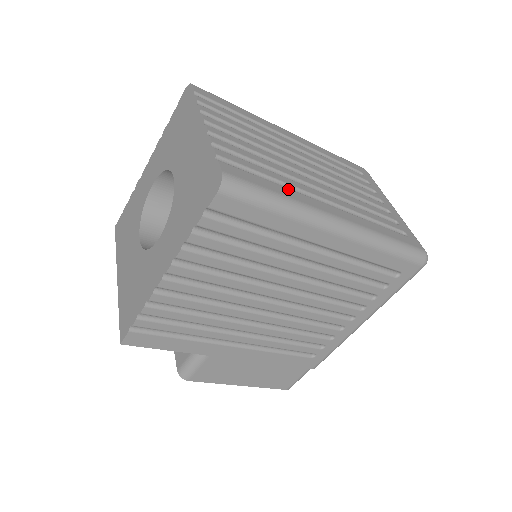
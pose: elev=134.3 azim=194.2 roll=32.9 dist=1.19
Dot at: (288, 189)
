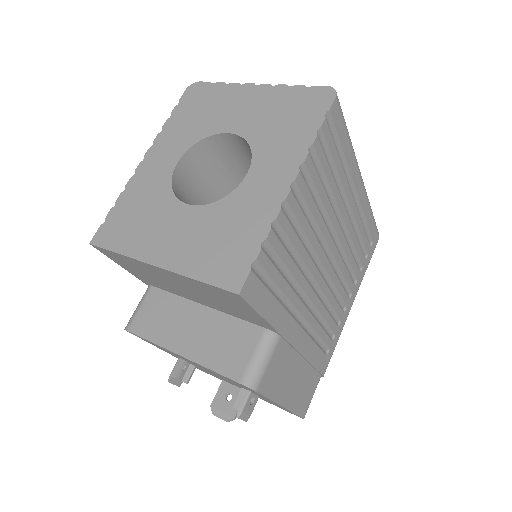
Dot at: occluded
